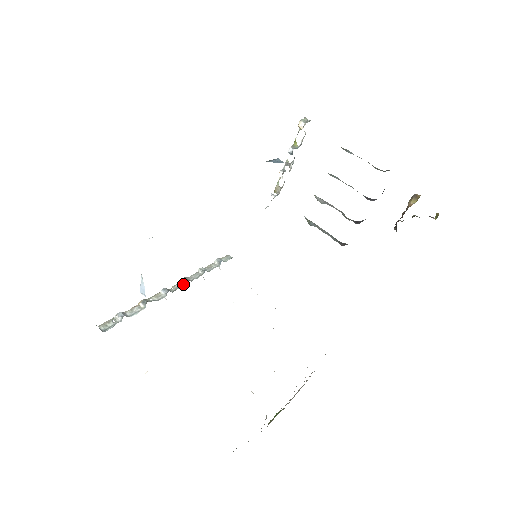
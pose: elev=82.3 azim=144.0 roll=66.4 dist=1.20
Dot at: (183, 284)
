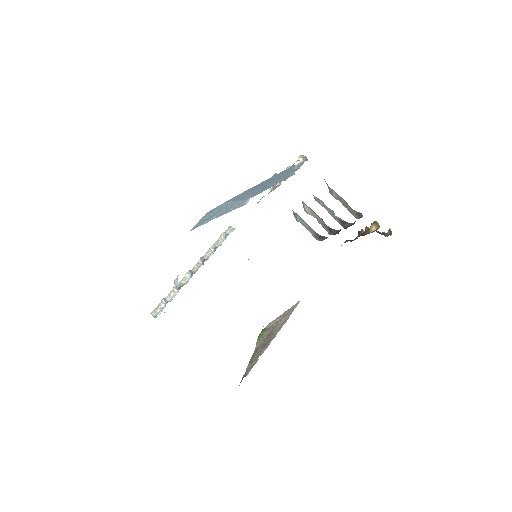
Dot at: (201, 264)
